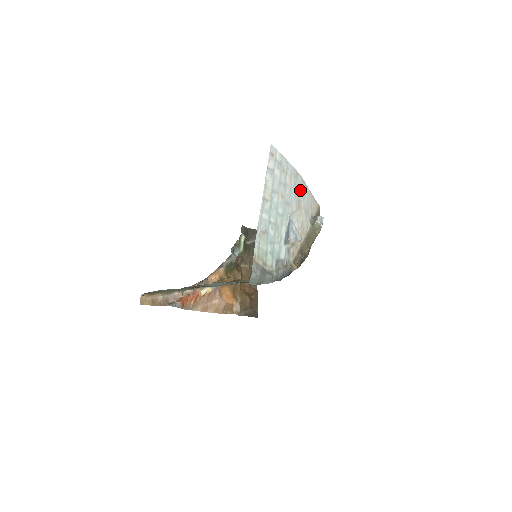
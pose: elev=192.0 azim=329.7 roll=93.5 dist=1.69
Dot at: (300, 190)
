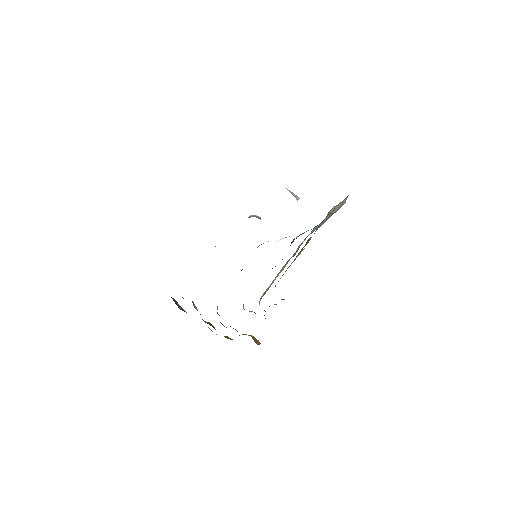
Dot at: occluded
